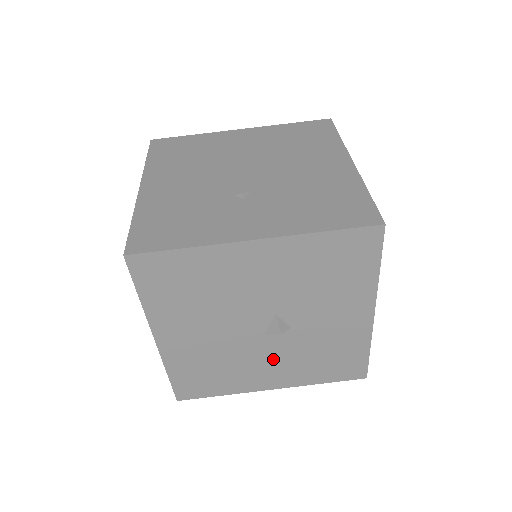
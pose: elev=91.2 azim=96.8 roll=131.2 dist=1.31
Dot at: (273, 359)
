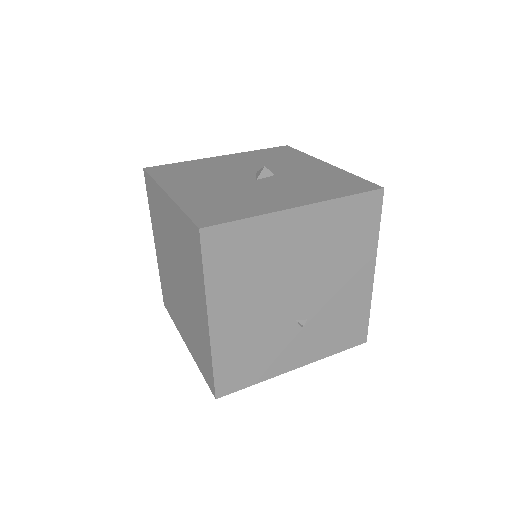
Dot at: (278, 190)
